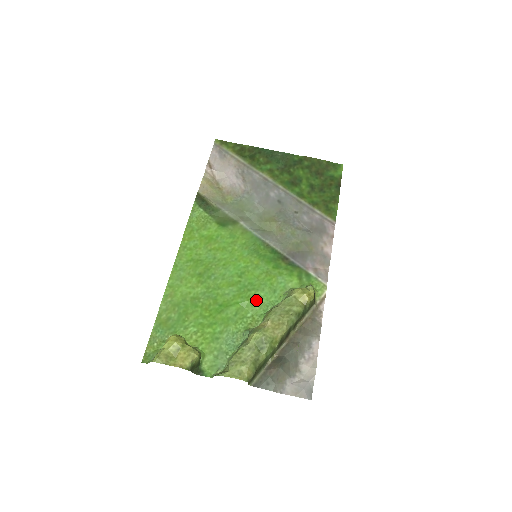
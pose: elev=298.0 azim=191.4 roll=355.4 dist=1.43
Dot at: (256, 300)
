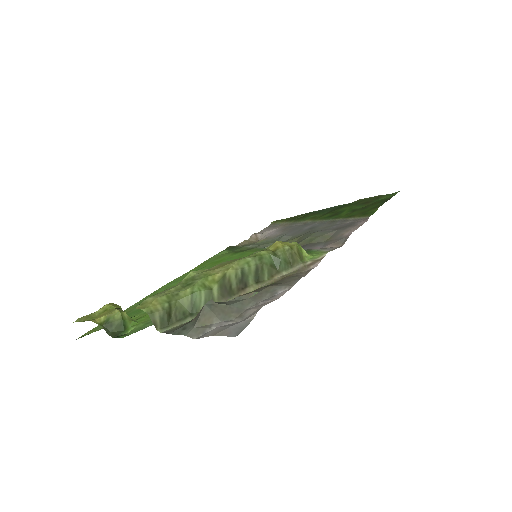
Dot at: occluded
